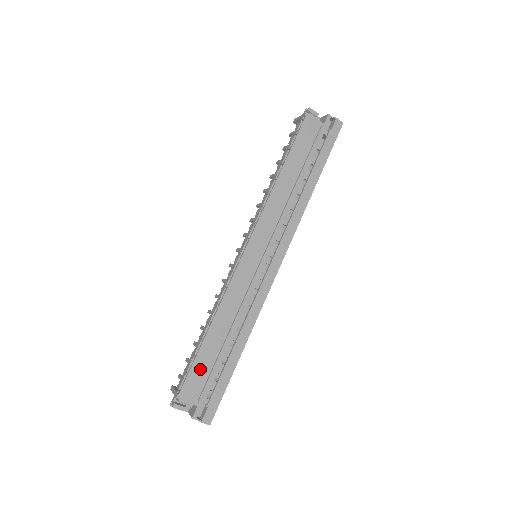
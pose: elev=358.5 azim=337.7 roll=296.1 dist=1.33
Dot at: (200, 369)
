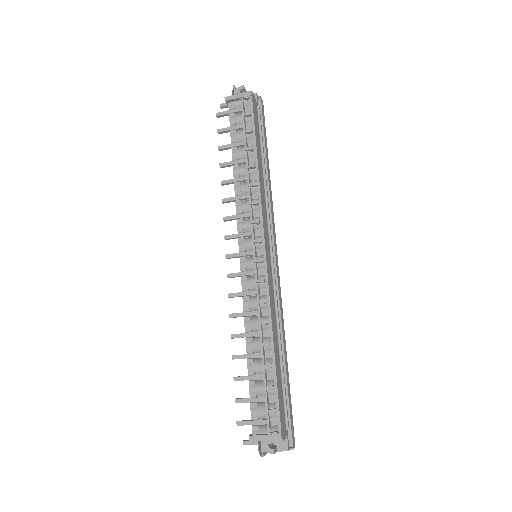
Dot at: (280, 396)
